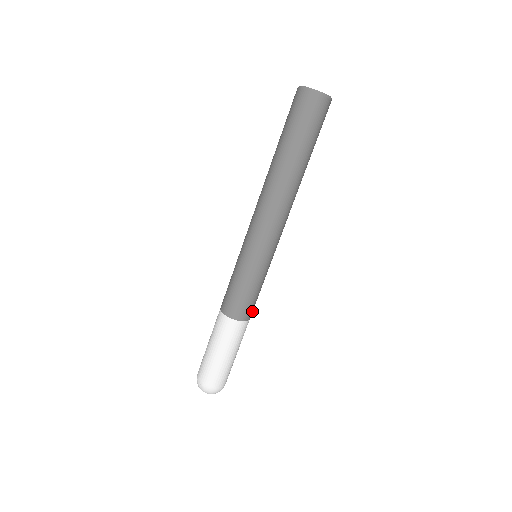
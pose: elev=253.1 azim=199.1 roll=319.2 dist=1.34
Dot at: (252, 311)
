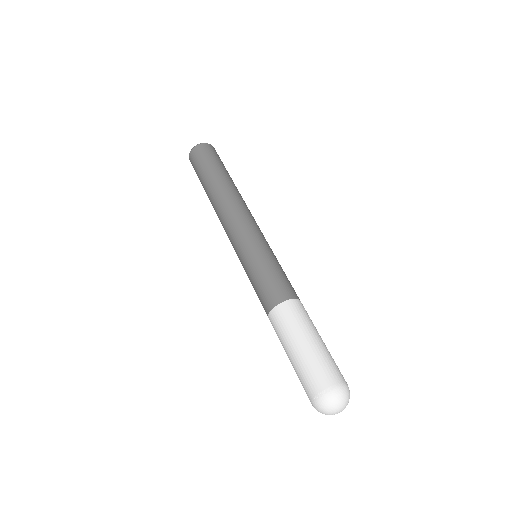
Dot at: occluded
